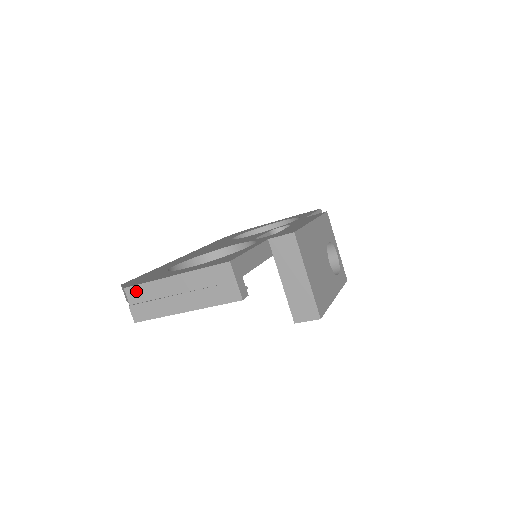
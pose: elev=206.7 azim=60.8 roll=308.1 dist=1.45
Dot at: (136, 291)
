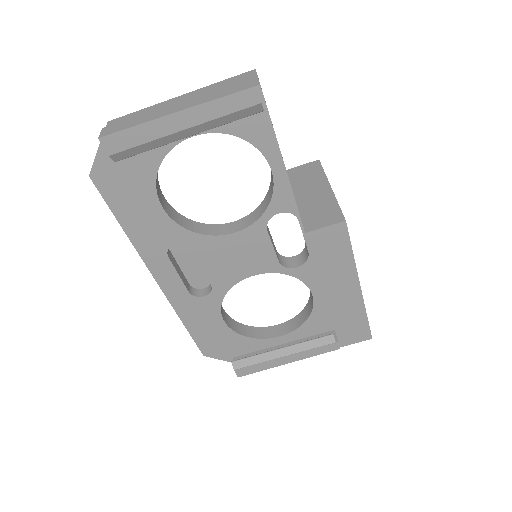
Dot at: (123, 119)
